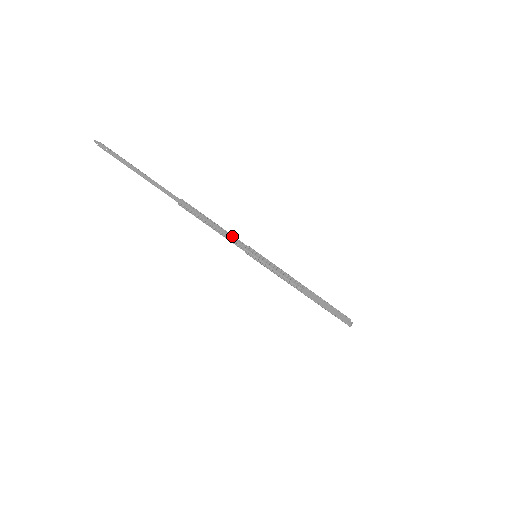
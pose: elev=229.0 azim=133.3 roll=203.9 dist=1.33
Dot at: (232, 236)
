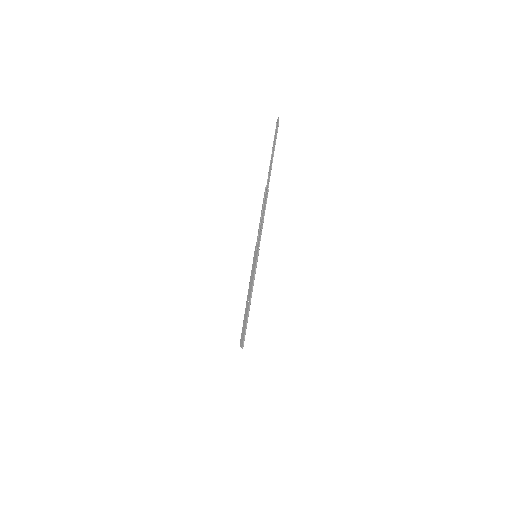
Dot at: (259, 233)
